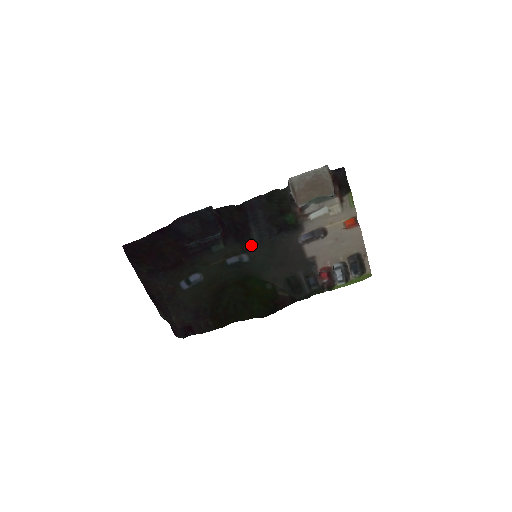
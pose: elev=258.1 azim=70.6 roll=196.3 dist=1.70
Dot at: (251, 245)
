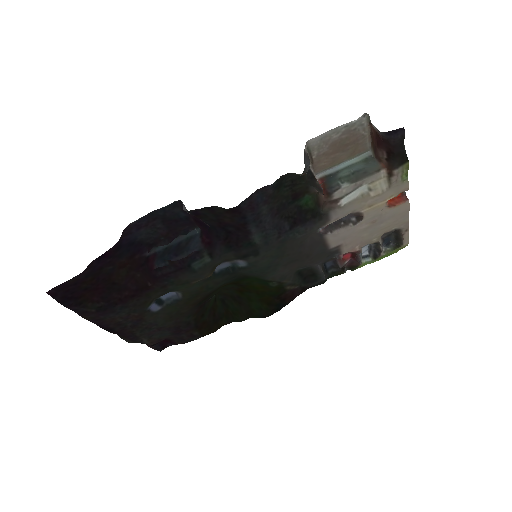
Dot at: (251, 250)
